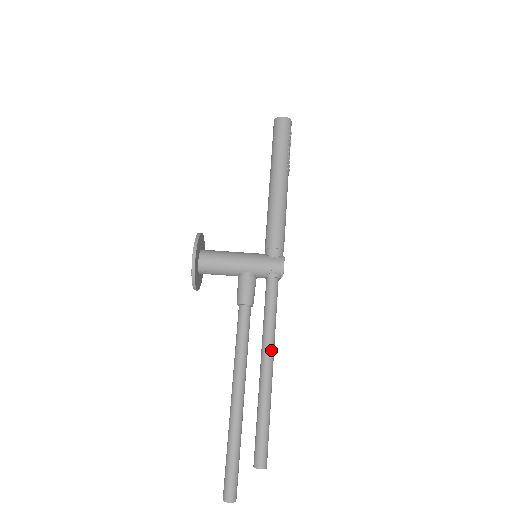
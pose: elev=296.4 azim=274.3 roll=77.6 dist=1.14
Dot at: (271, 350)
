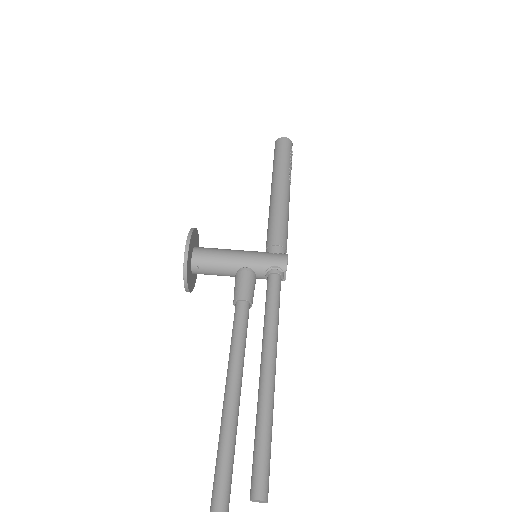
Dot at: (273, 350)
